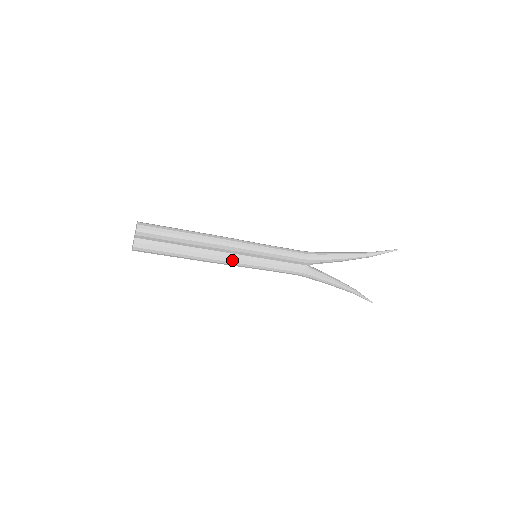
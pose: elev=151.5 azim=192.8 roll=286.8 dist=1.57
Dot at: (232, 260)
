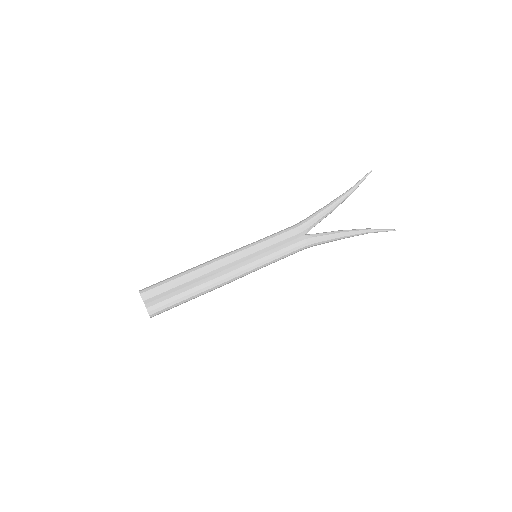
Dot at: (237, 271)
